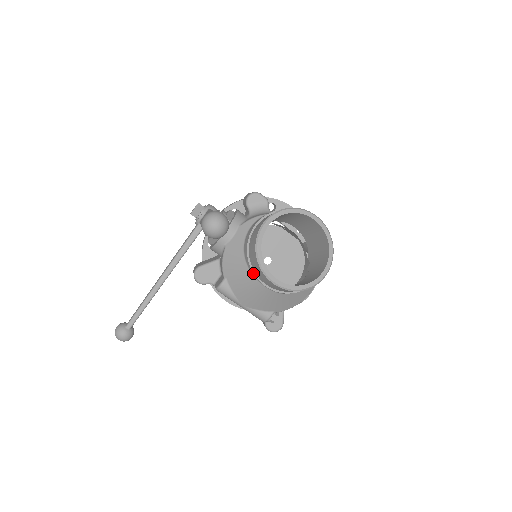
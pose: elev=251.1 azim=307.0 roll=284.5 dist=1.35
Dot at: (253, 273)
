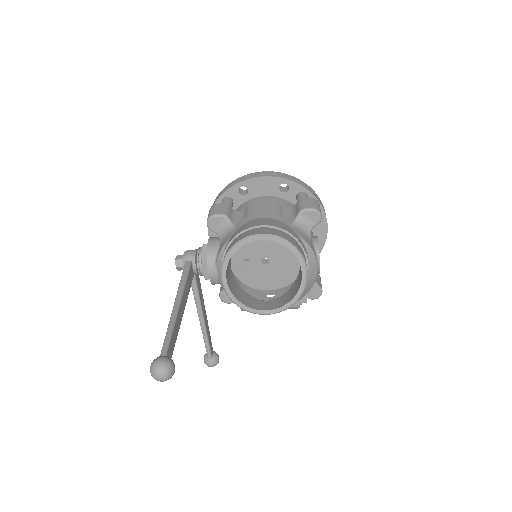
Dot at: occluded
